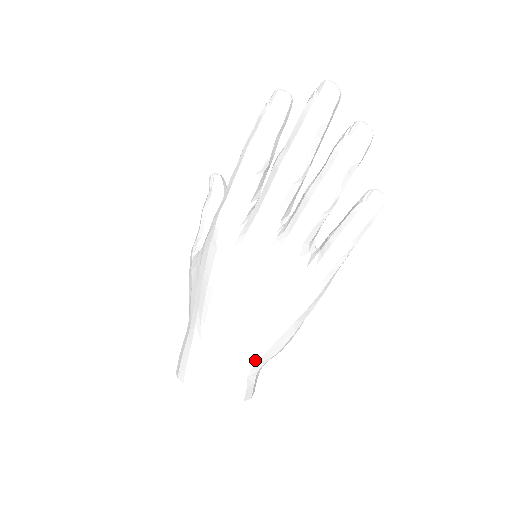
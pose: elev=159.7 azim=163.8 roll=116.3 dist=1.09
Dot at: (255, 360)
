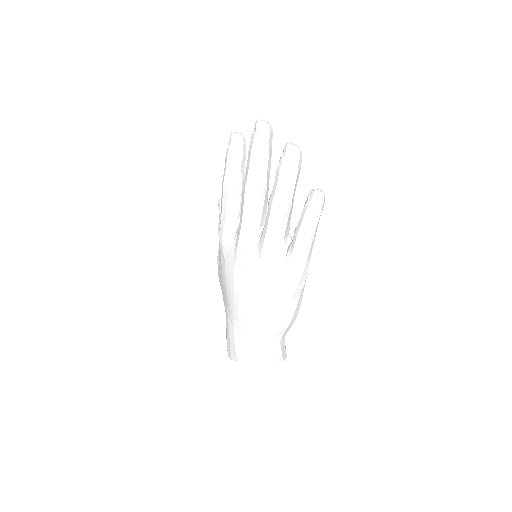
Dot at: (273, 333)
